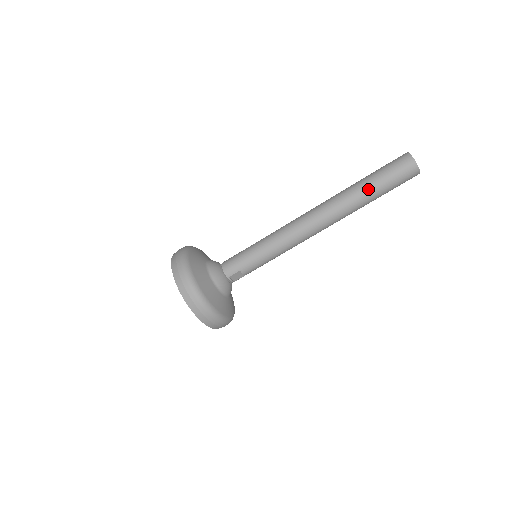
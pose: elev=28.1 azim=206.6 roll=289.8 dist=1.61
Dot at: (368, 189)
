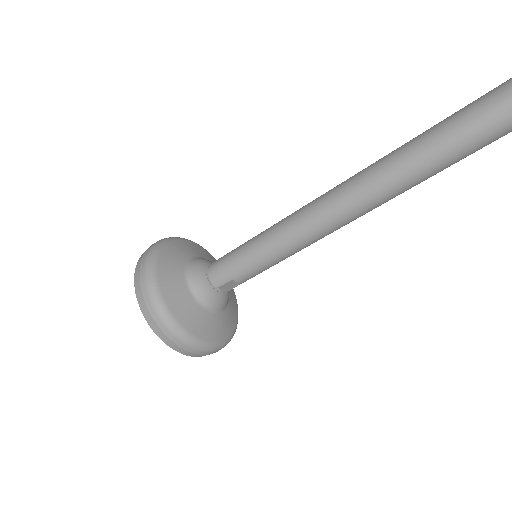
Dot at: (432, 154)
